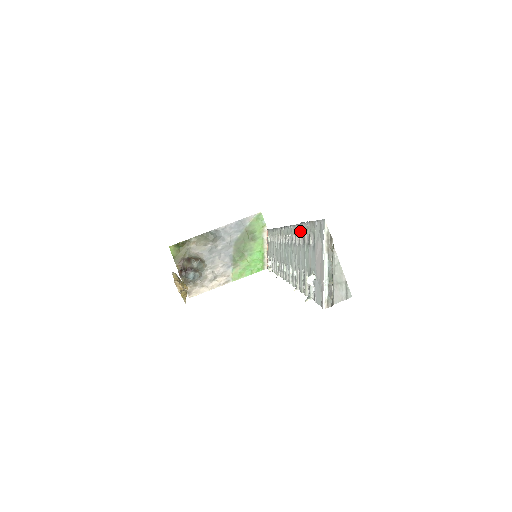
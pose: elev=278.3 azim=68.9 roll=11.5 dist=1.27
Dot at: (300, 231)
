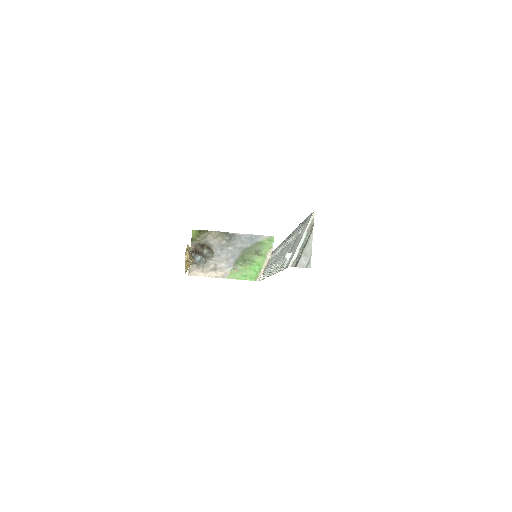
Dot at: (296, 231)
